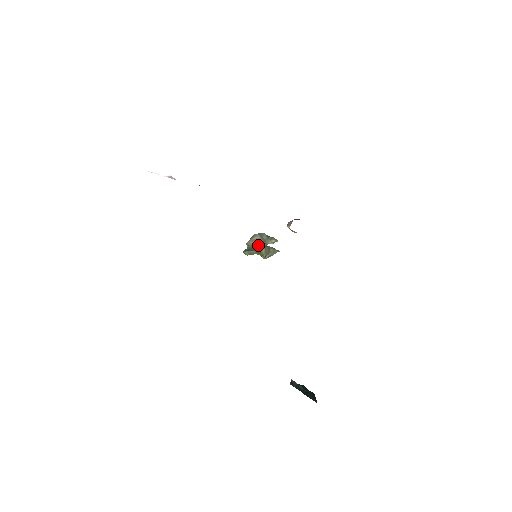
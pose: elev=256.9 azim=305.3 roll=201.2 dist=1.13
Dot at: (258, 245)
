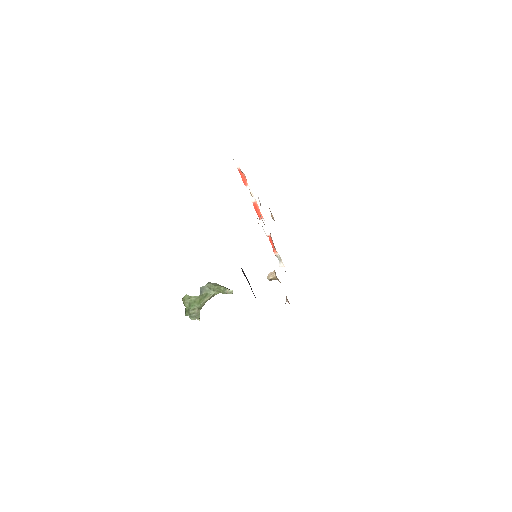
Dot at: (217, 287)
